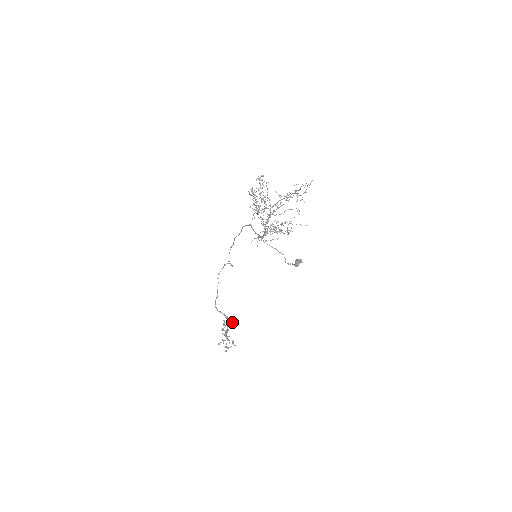
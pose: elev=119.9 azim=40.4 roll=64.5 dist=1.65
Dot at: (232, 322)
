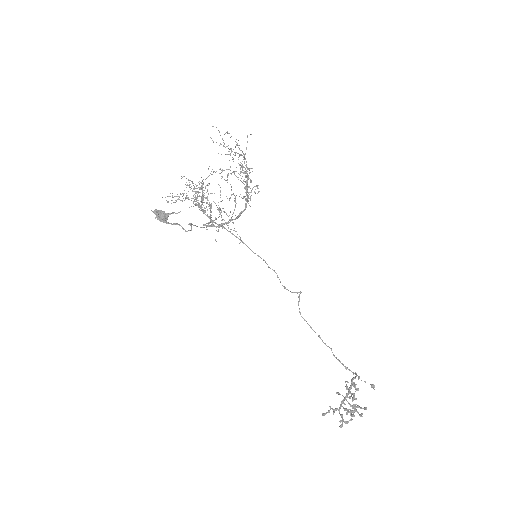
Dot at: (372, 385)
